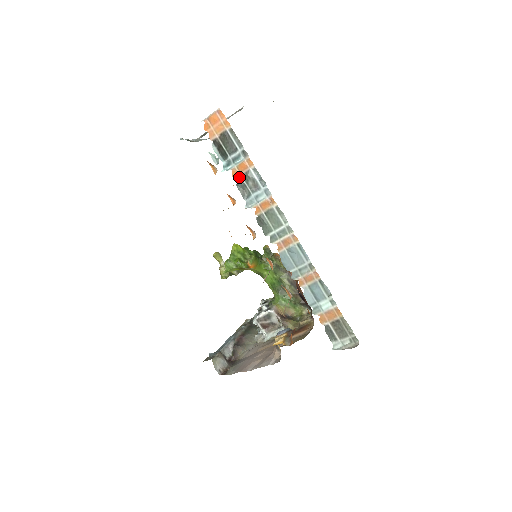
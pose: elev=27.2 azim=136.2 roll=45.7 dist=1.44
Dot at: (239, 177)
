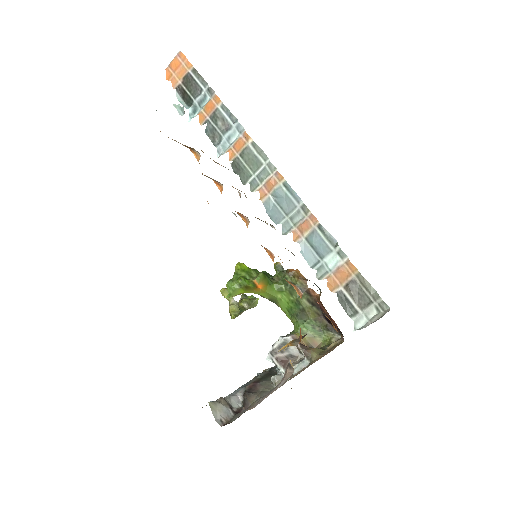
Dot at: (207, 120)
